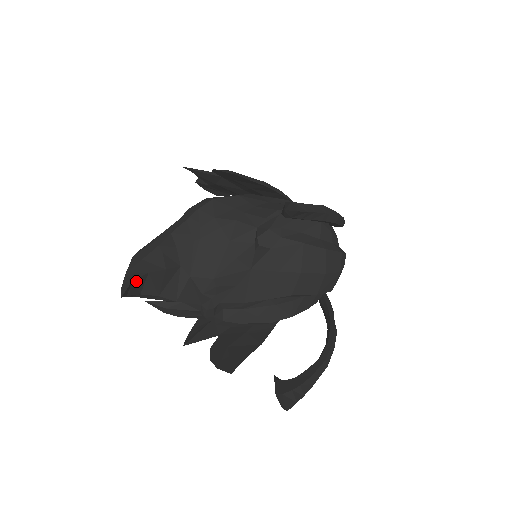
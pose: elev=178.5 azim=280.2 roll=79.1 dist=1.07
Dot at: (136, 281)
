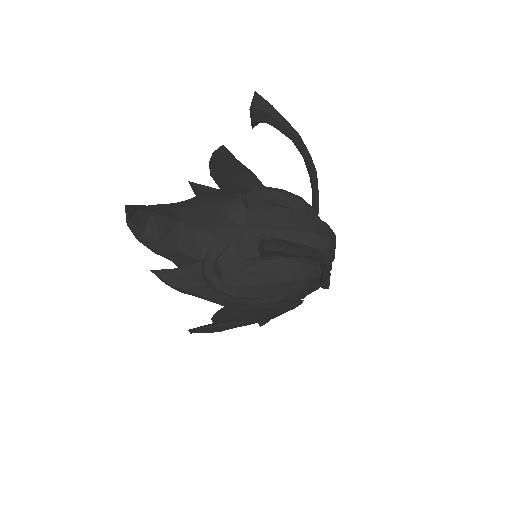
Dot at: (140, 213)
